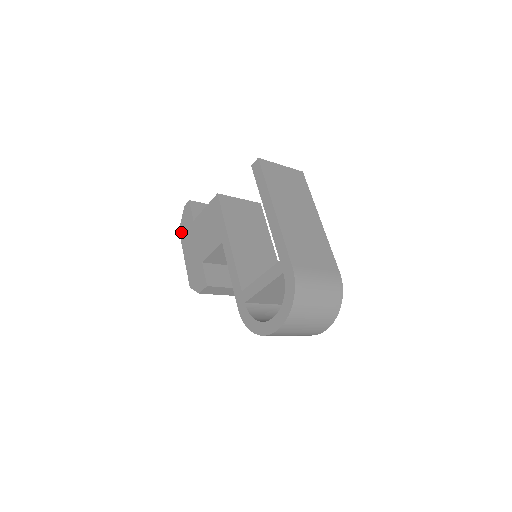
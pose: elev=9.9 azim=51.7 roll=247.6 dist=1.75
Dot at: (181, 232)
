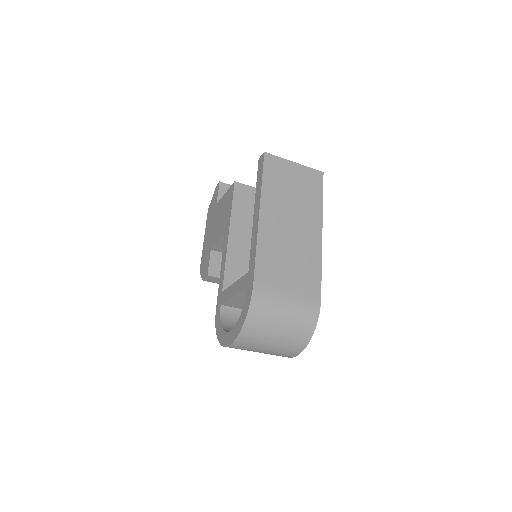
Dot at: (208, 213)
